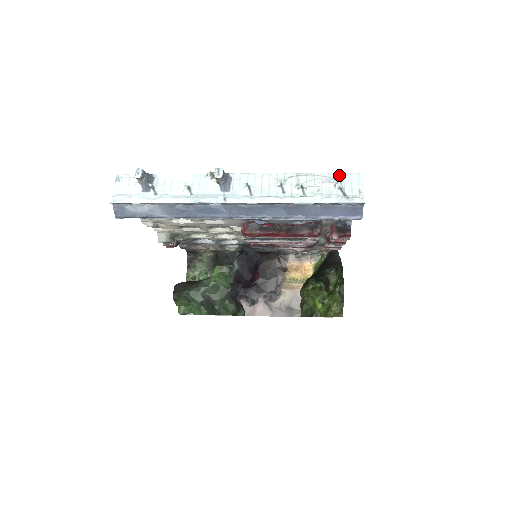
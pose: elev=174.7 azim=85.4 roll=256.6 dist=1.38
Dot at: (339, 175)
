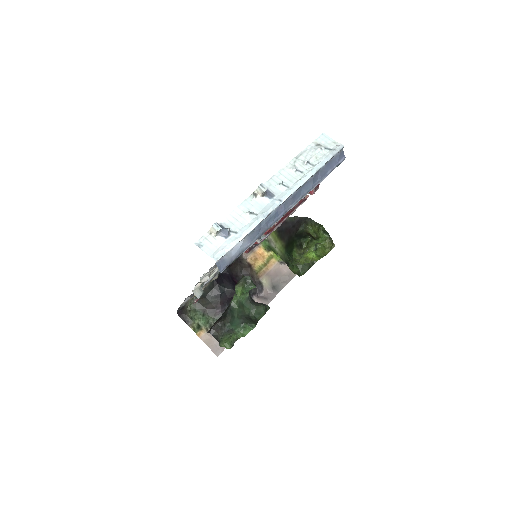
Dot at: (315, 142)
